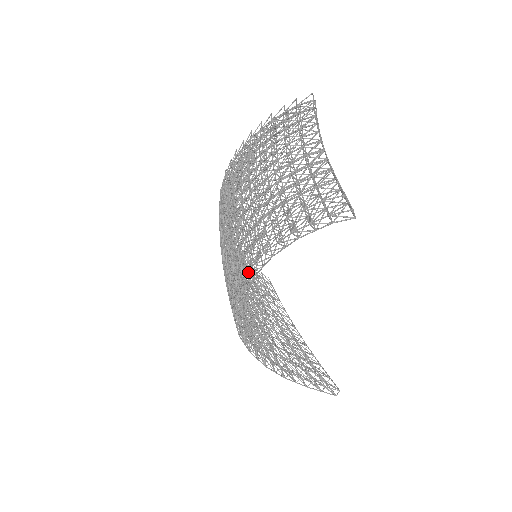
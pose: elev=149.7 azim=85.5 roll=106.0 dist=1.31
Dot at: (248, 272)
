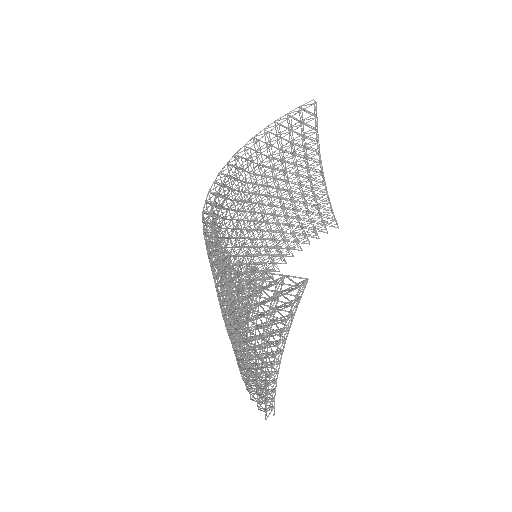
Dot at: occluded
